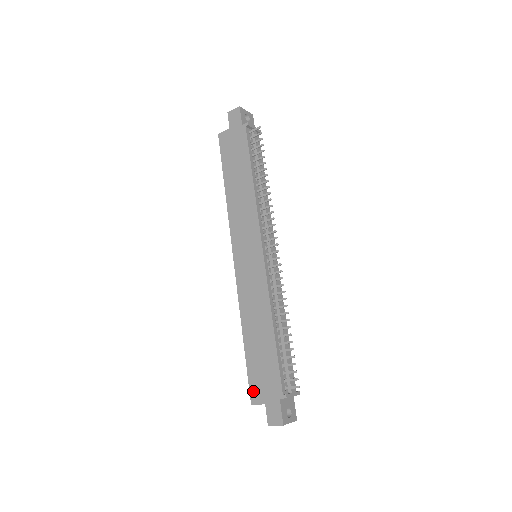
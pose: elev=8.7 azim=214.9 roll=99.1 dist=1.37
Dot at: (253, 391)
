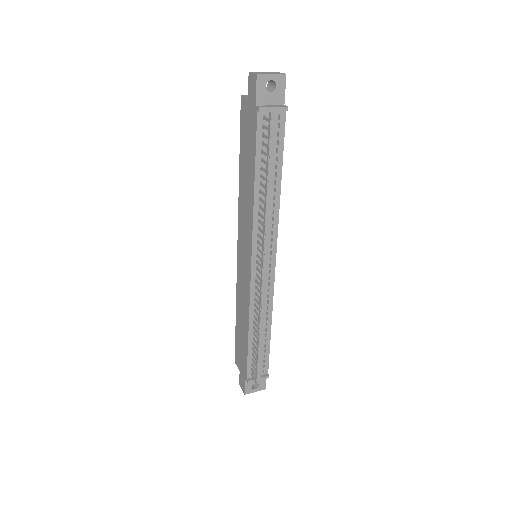
Dot at: (236, 356)
